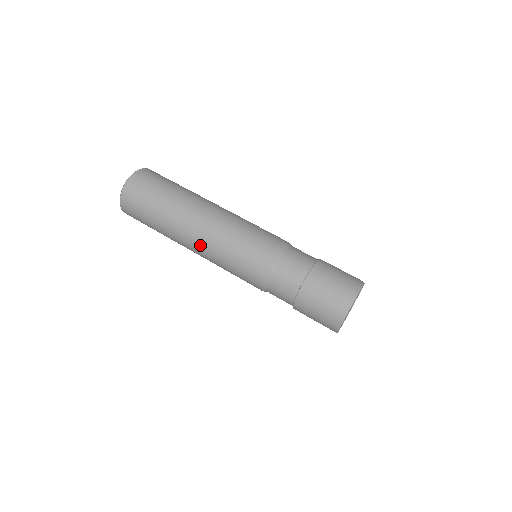
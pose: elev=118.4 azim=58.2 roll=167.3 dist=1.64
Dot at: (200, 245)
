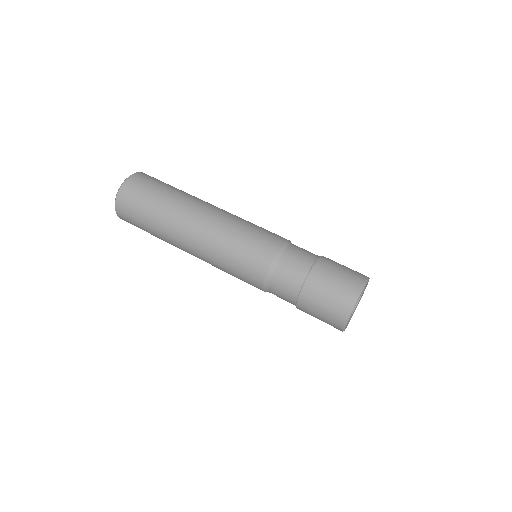
Dot at: (209, 221)
